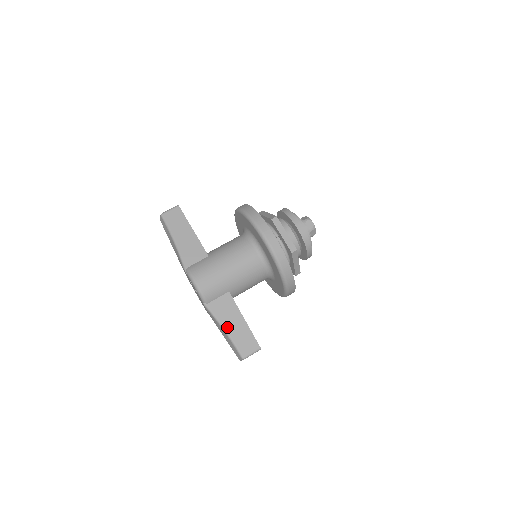
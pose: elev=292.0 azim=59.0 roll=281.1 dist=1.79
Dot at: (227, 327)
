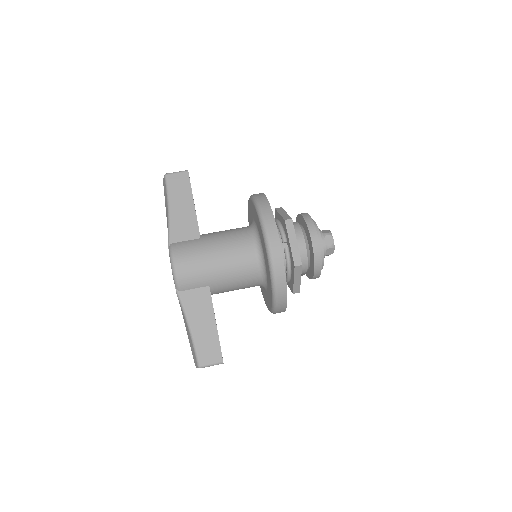
Dot at: (193, 325)
